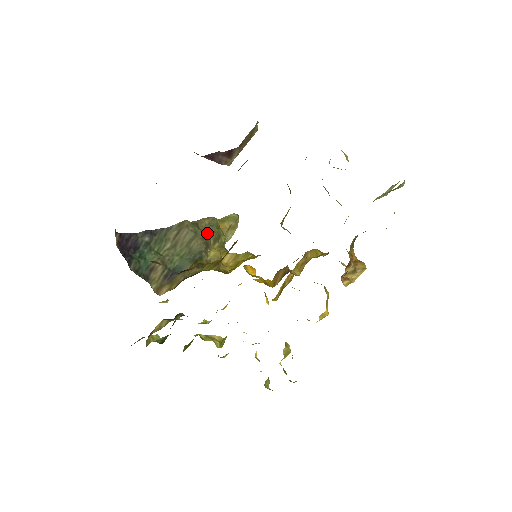
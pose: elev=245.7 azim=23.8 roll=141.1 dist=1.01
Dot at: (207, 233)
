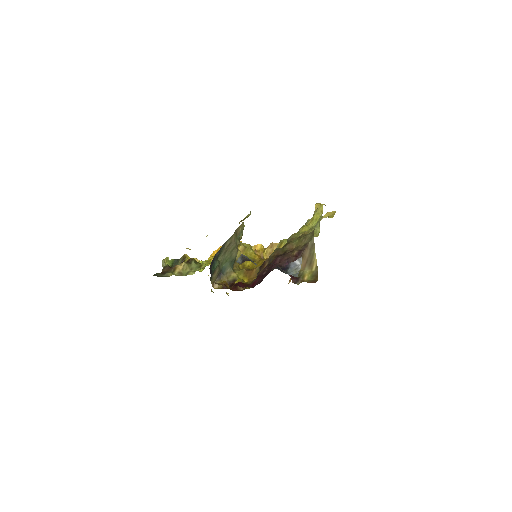
Dot at: (239, 240)
